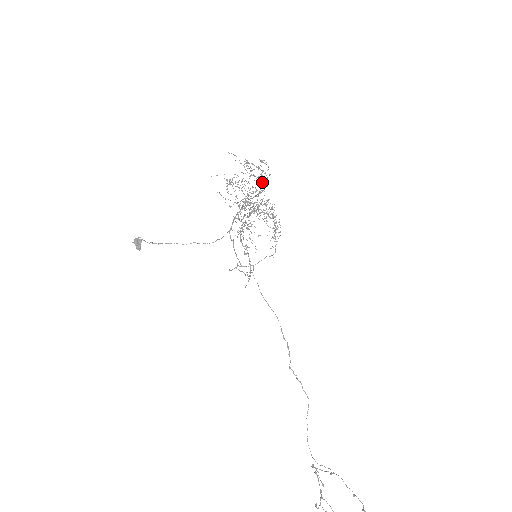
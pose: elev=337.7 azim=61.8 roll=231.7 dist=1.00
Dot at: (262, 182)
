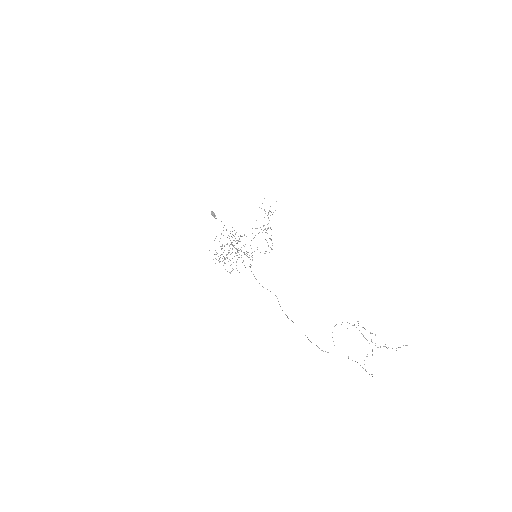
Dot at: occluded
